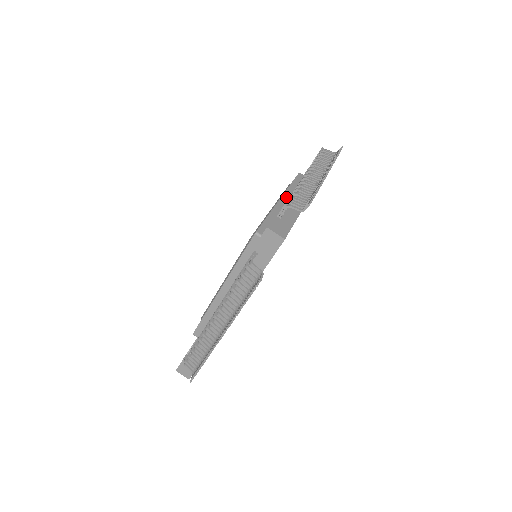
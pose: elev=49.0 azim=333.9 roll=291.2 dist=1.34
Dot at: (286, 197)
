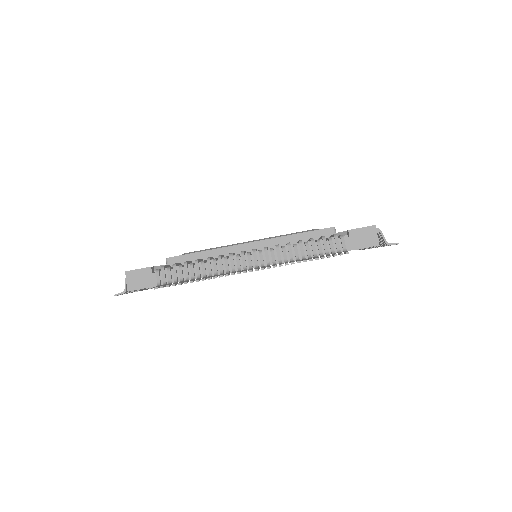
Dot at: (258, 245)
